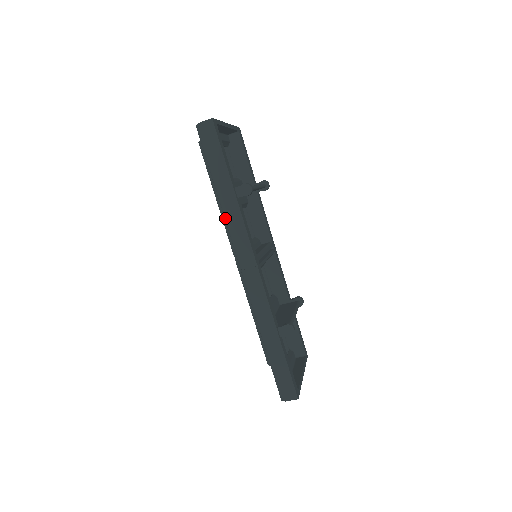
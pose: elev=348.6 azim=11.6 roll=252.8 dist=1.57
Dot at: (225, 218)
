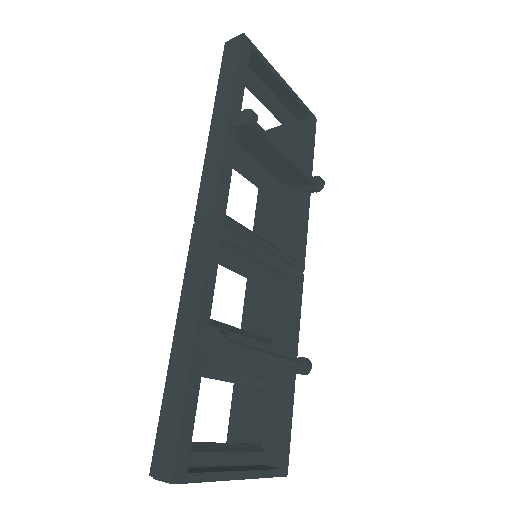
Dot at: (206, 150)
